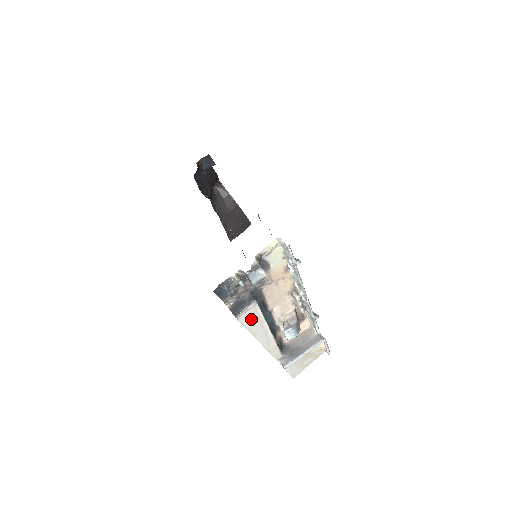
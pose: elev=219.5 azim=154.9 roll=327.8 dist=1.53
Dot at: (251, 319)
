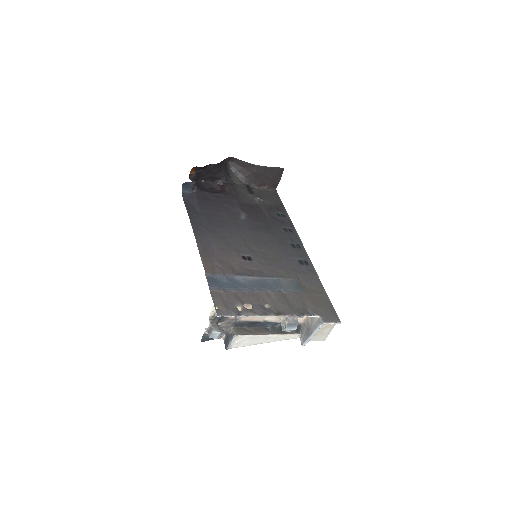
Dot at: (243, 342)
